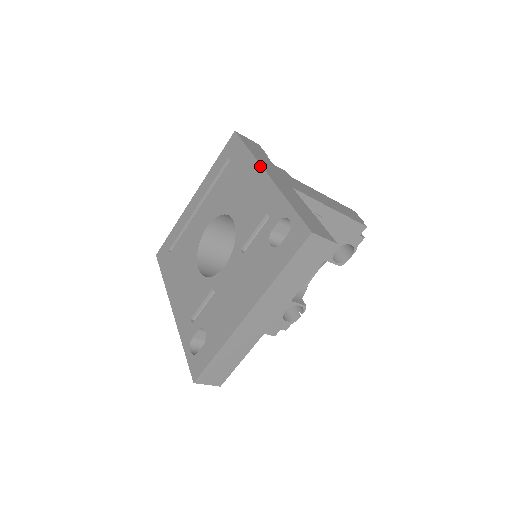
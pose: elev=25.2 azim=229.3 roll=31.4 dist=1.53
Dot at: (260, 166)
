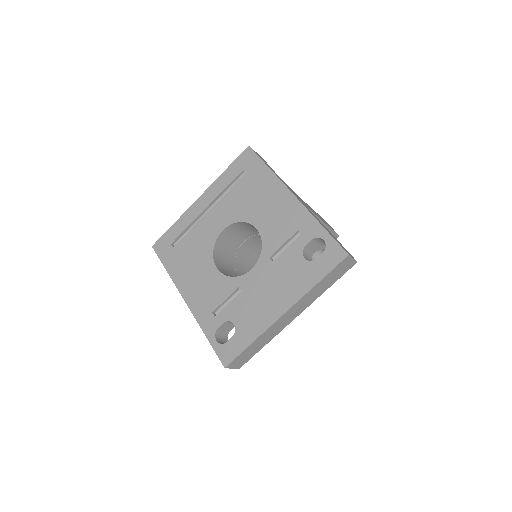
Dot at: (285, 187)
